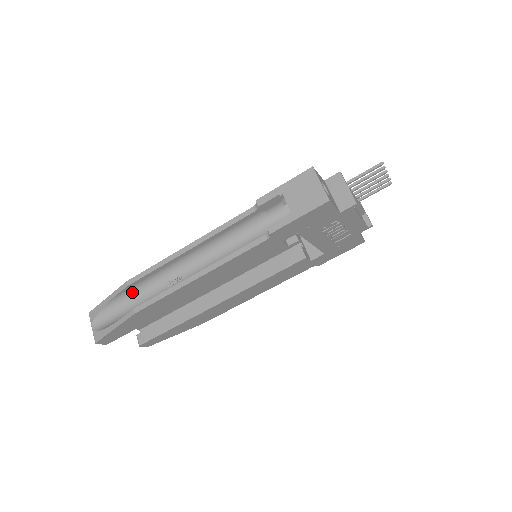
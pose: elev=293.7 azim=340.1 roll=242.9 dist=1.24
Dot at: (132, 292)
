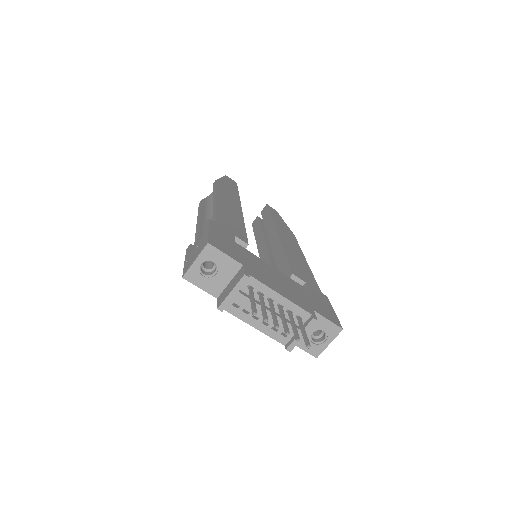
Dot at: occluded
